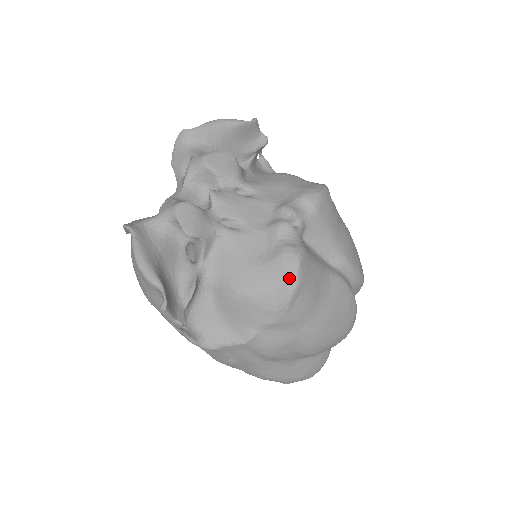
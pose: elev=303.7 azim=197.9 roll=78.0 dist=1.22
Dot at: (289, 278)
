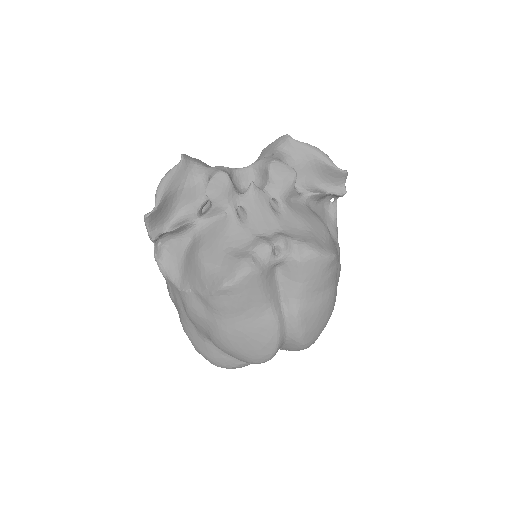
Dot at: (230, 276)
